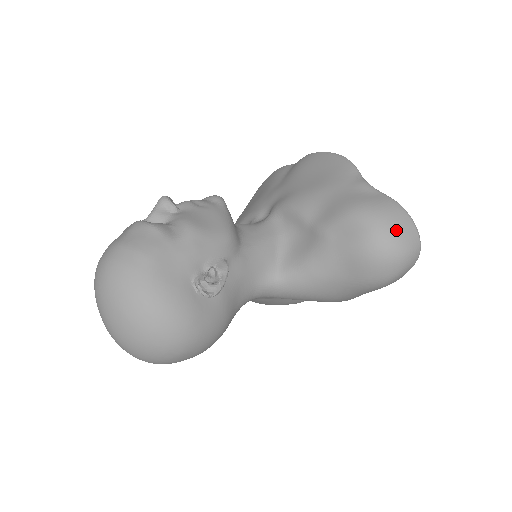
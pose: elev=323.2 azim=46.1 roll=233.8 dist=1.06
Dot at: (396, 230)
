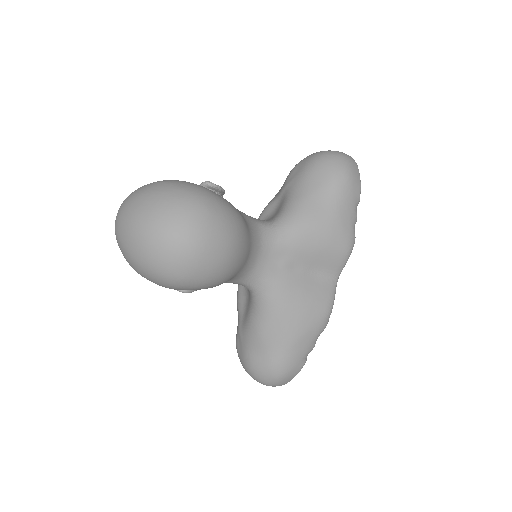
Dot at: occluded
